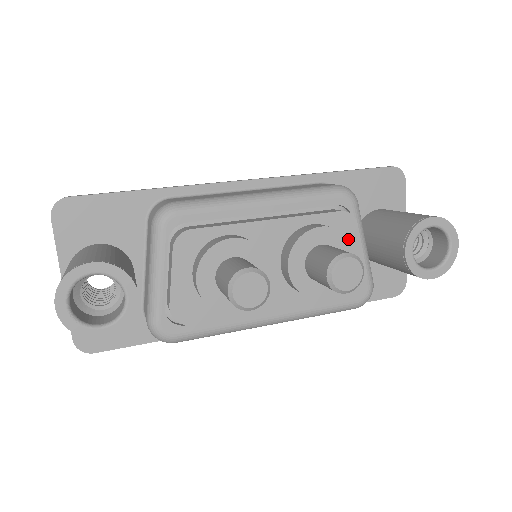
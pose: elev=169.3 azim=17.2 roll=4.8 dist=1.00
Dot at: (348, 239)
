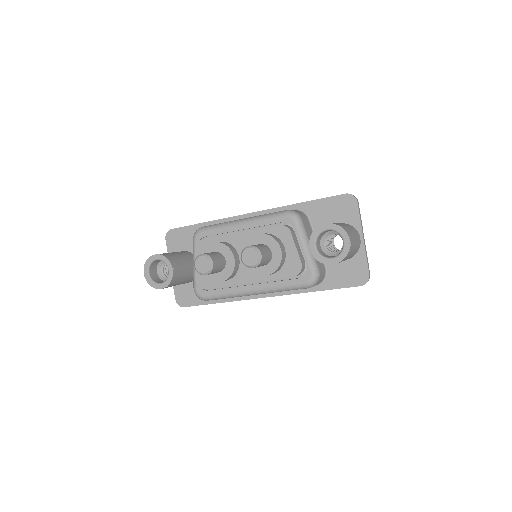
Dot at: (276, 240)
